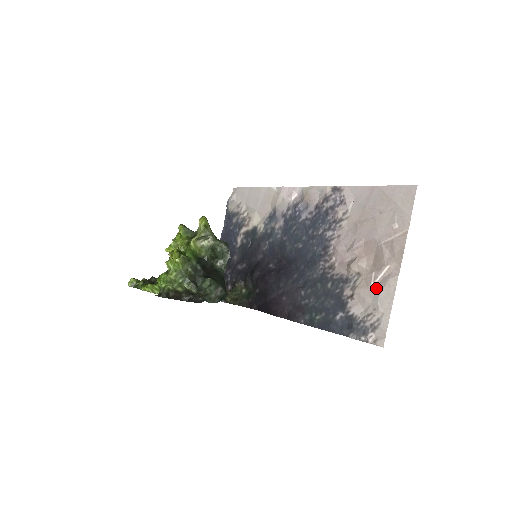
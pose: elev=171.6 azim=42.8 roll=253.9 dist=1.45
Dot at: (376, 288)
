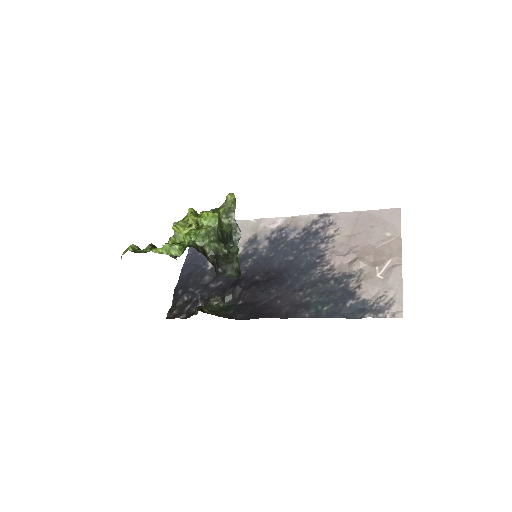
Dot at: (383, 276)
